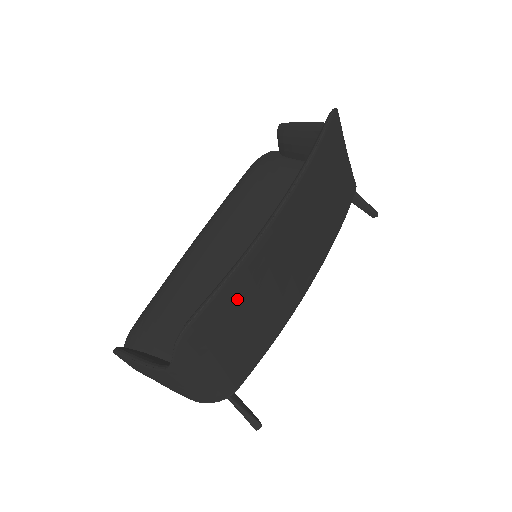
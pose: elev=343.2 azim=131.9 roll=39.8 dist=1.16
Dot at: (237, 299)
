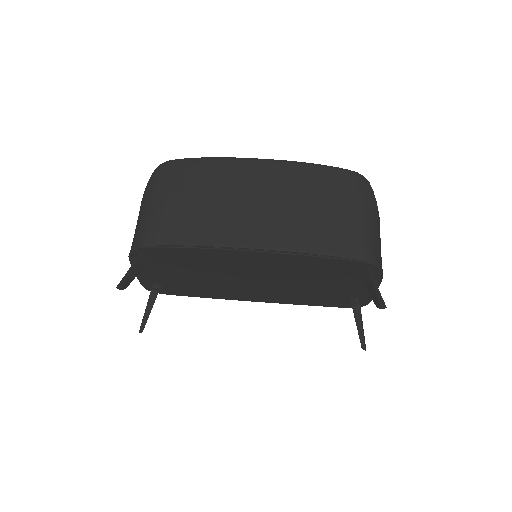
Dot at: (197, 175)
